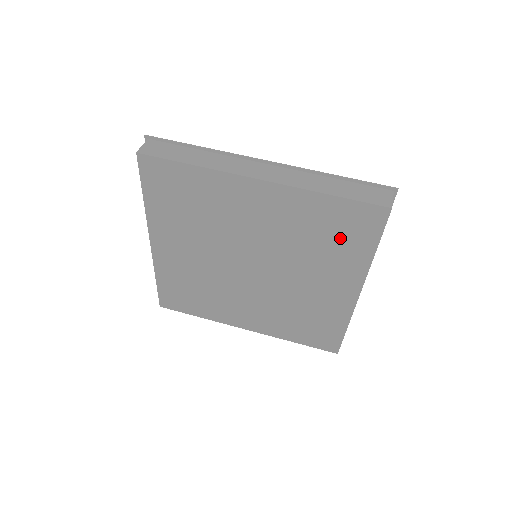
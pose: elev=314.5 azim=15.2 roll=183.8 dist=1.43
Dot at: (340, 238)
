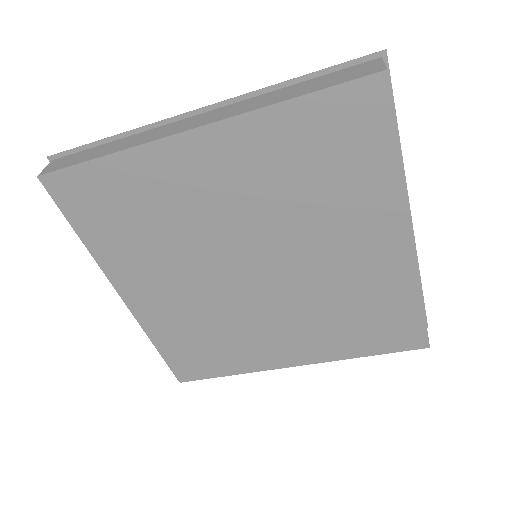
Dot at: (341, 161)
